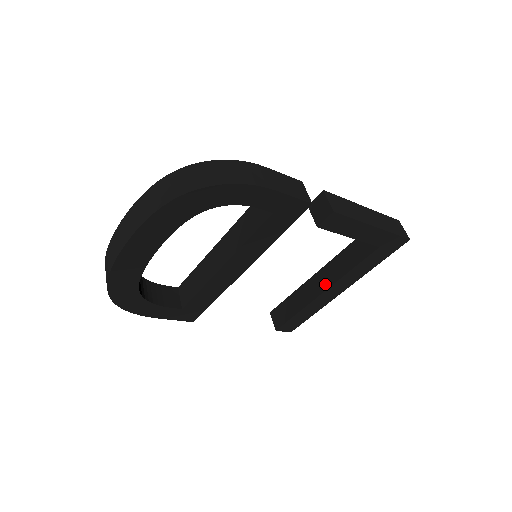
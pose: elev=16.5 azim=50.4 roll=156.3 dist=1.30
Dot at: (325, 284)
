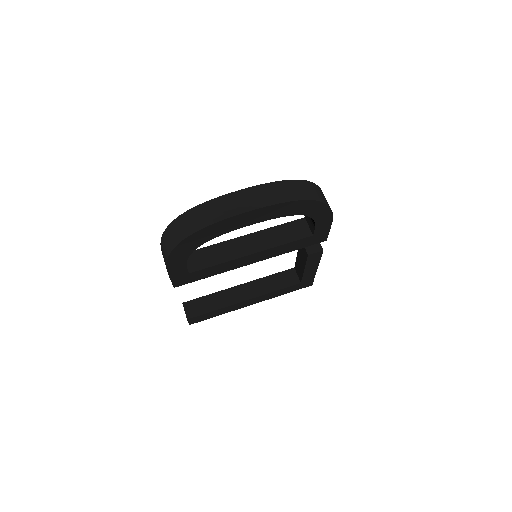
Dot at: (249, 295)
